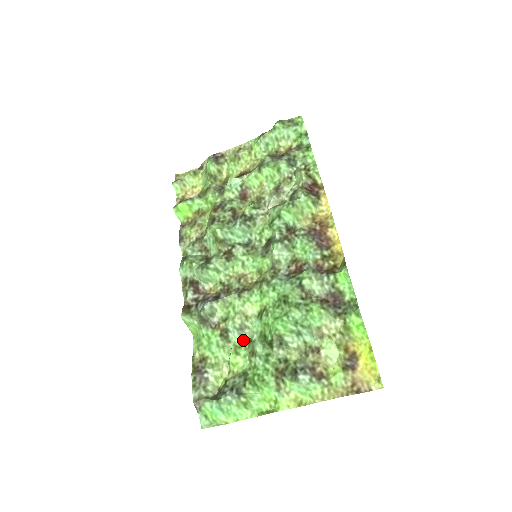
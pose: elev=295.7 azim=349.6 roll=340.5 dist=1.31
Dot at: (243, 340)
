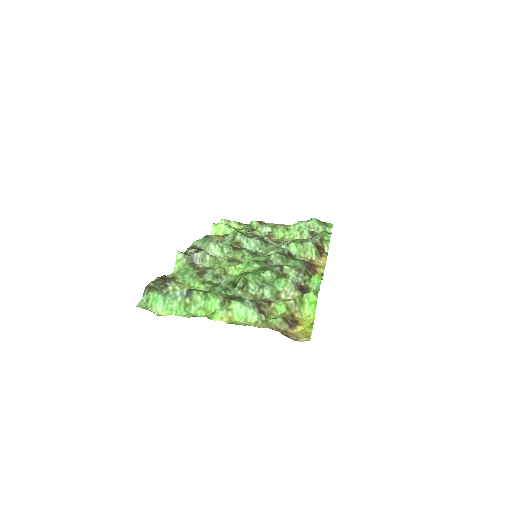
Dot at: (213, 282)
